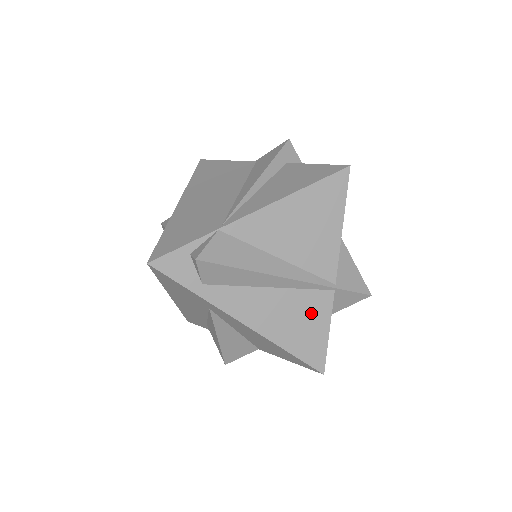
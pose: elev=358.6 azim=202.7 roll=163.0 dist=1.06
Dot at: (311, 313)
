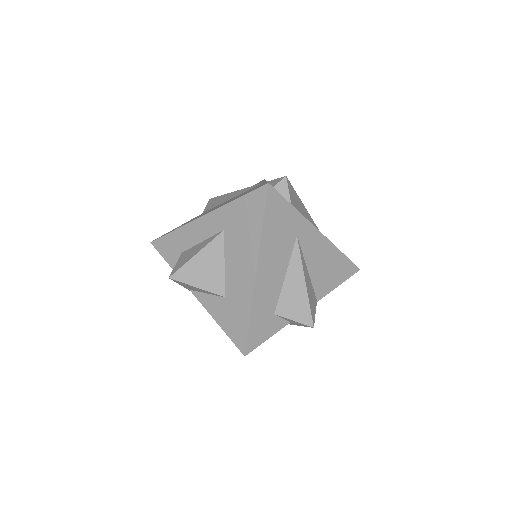
Dot at: occluded
